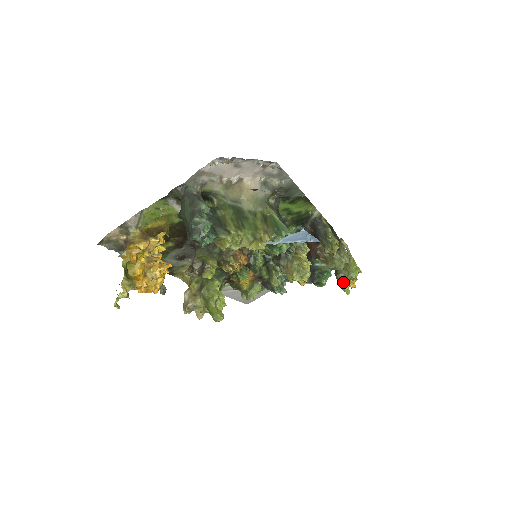
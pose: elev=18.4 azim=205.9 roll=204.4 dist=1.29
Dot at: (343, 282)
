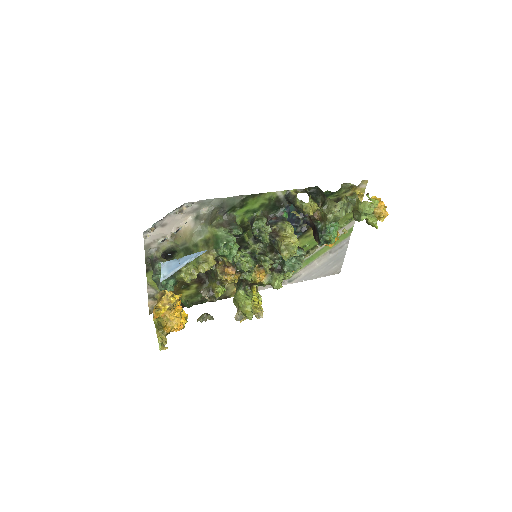
Dot at: (367, 220)
